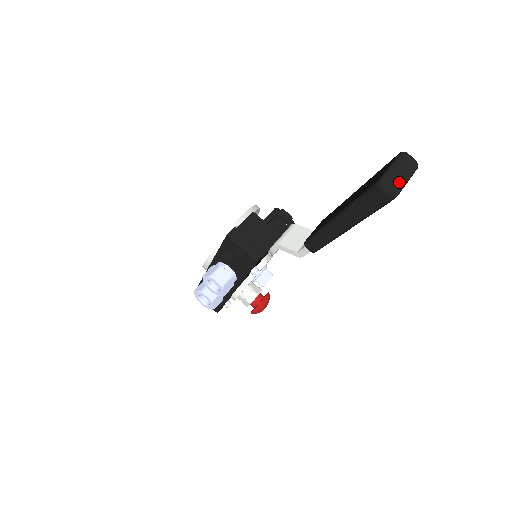
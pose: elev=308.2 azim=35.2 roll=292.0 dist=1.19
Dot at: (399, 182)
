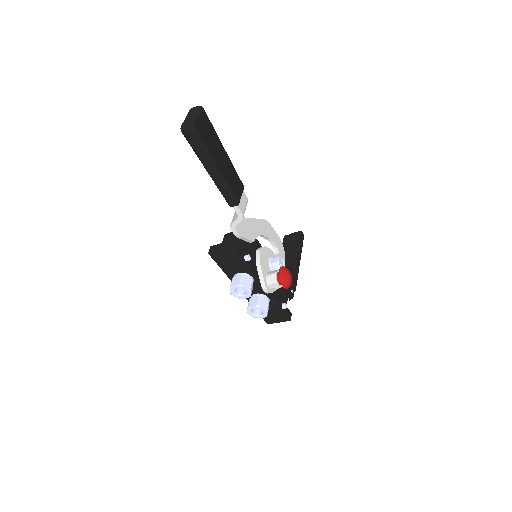
Dot at: (190, 120)
